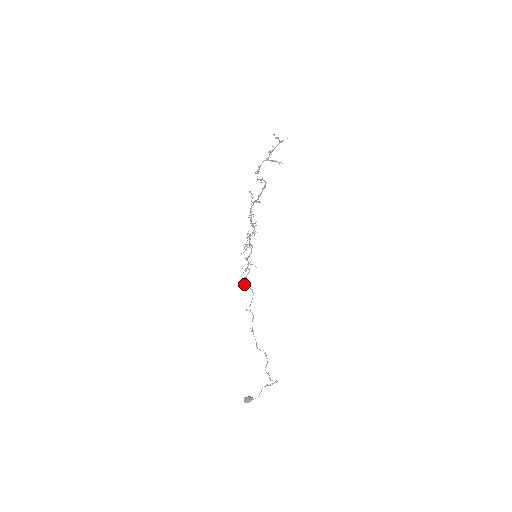
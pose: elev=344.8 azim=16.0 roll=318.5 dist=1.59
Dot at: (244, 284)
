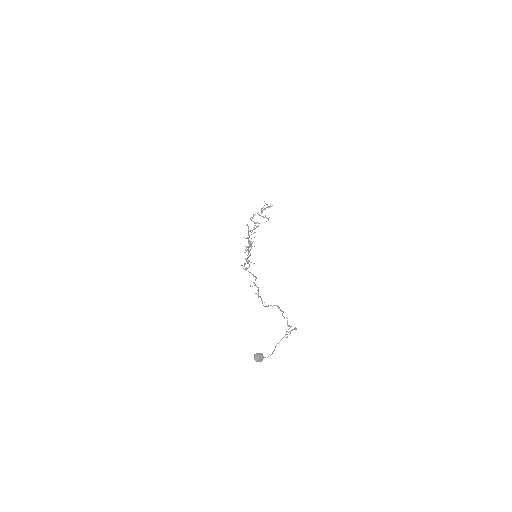
Dot at: (246, 270)
